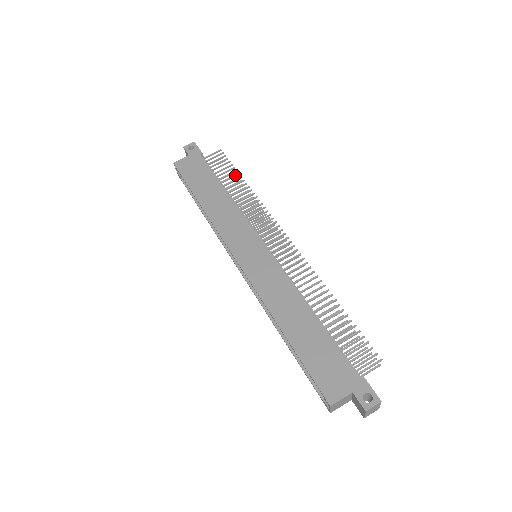
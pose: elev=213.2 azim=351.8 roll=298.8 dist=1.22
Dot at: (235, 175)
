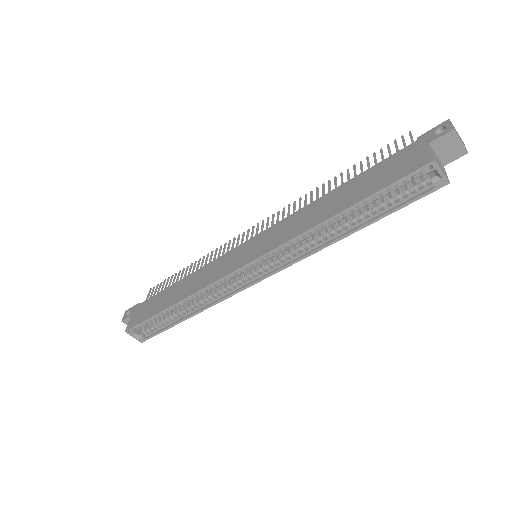
Dot at: (178, 274)
